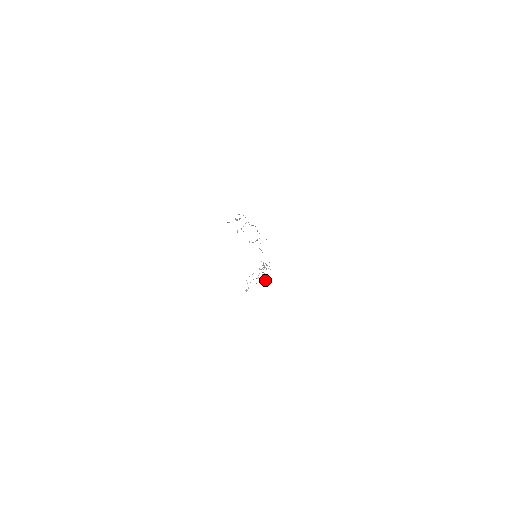
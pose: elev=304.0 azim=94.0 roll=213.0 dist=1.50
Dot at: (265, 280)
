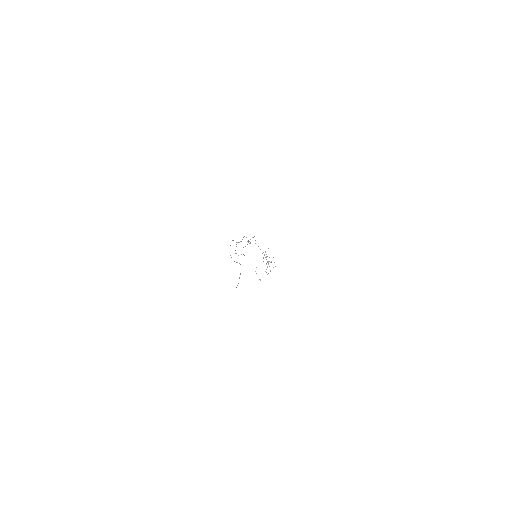
Dot at: (273, 267)
